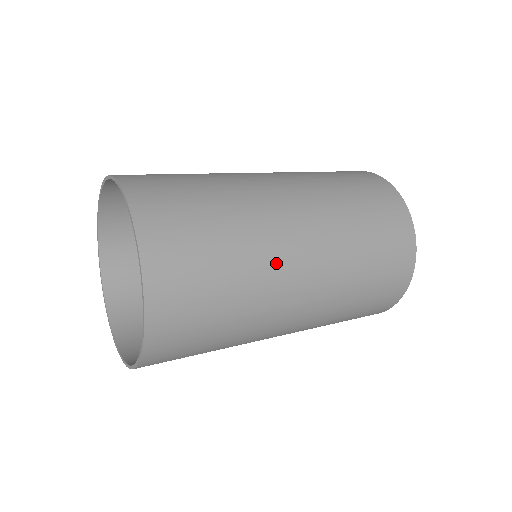
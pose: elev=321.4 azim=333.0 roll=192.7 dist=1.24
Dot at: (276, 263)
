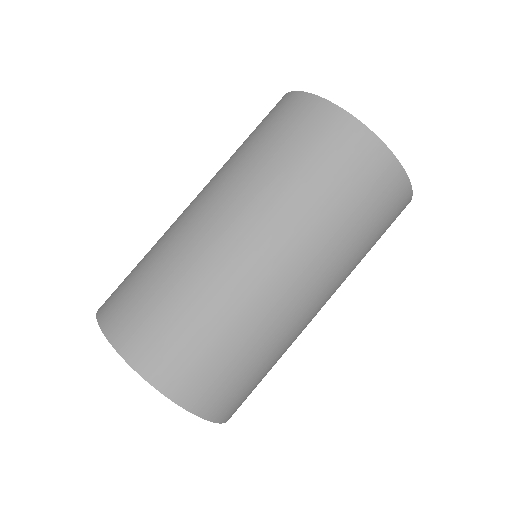
Dot at: (266, 301)
